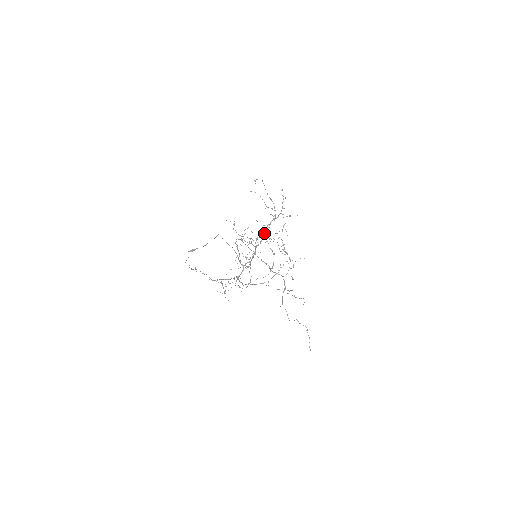
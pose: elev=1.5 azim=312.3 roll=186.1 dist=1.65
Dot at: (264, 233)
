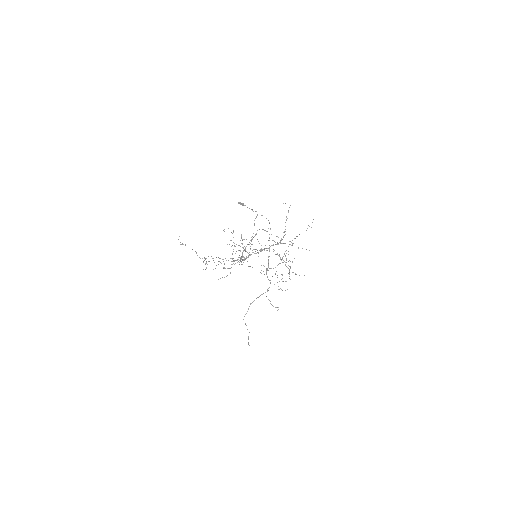
Dot at: (261, 250)
